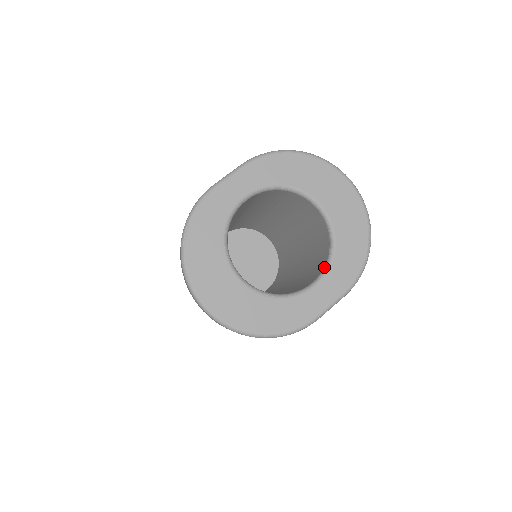
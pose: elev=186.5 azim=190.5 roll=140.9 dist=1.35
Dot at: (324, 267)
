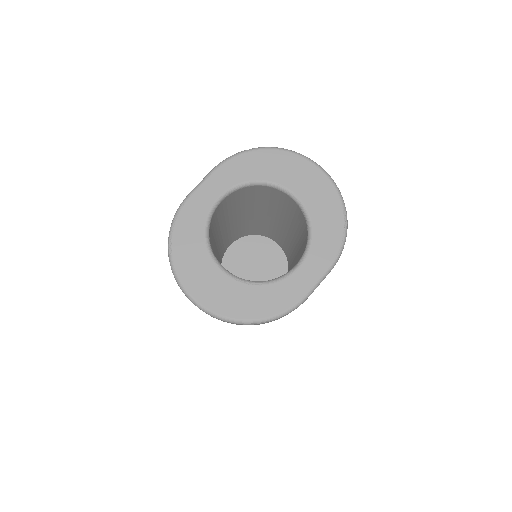
Dot at: (305, 248)
